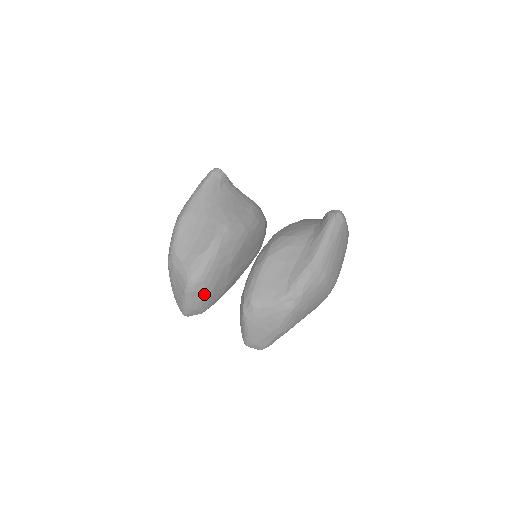
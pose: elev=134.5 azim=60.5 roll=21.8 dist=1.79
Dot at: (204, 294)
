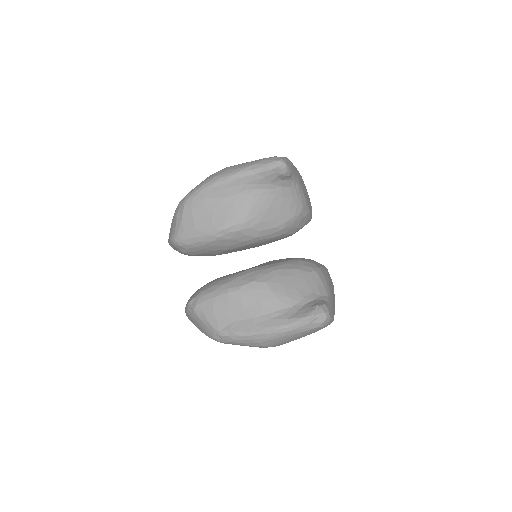
Dot at: (185, 253)
